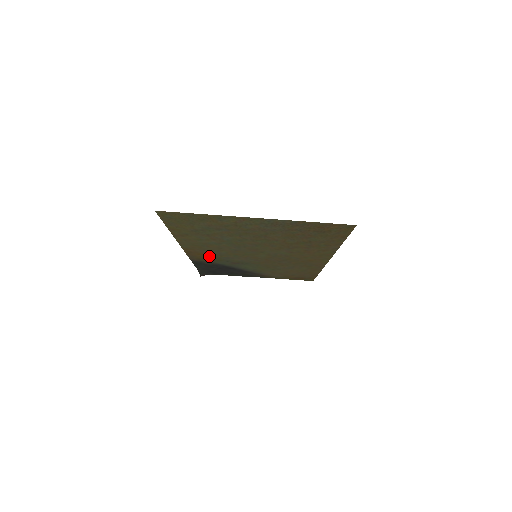
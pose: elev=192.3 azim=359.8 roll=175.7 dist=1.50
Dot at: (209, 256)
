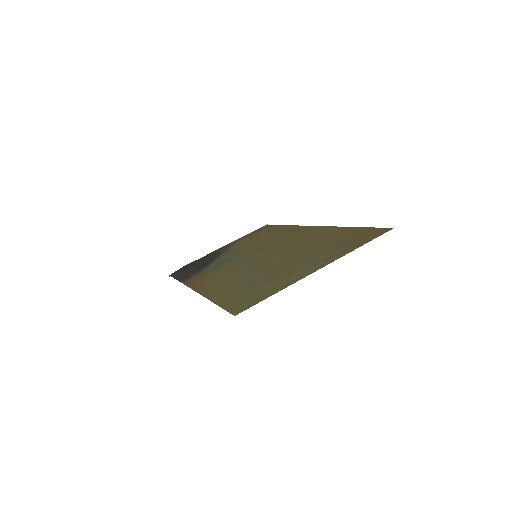
Dot at: (208, 275)
